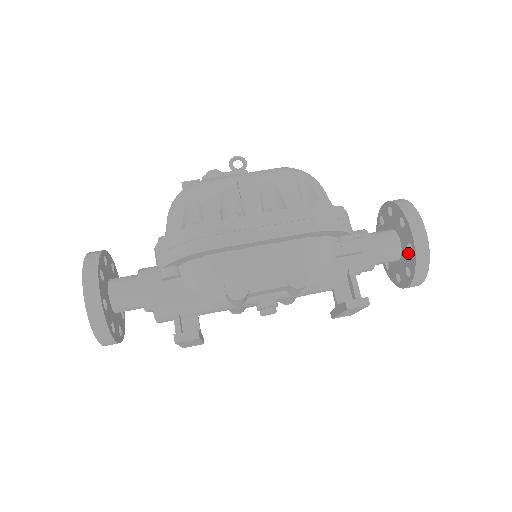
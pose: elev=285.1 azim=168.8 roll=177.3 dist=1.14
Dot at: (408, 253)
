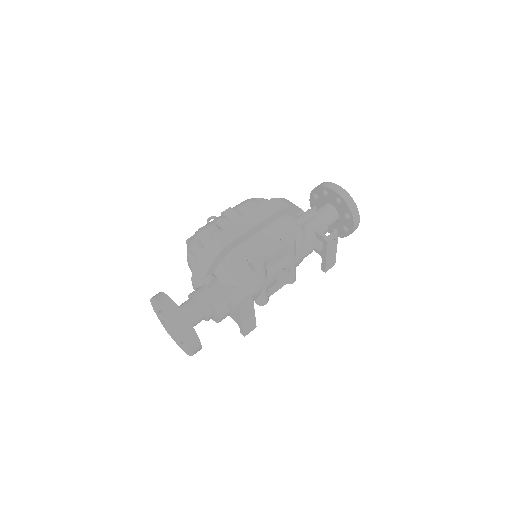
Dot at: (340, 205)
